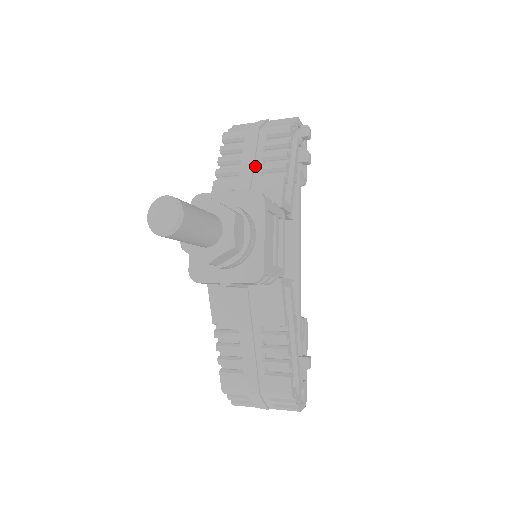
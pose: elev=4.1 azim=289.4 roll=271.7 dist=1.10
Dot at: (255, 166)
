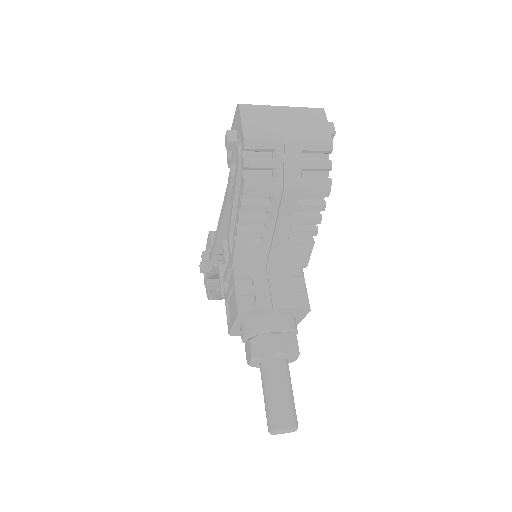
Dot at: (284, 233)
